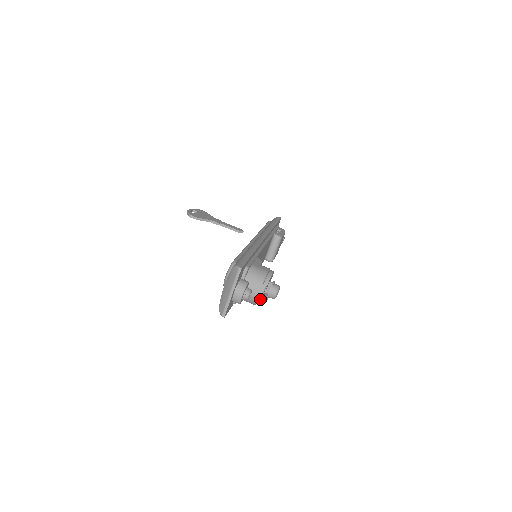
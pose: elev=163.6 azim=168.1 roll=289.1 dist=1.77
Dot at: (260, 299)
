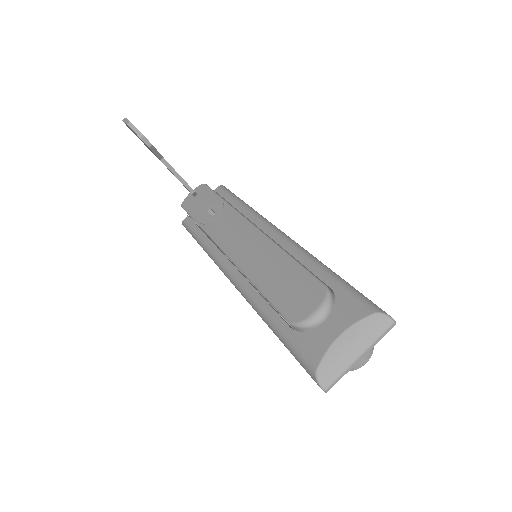
Dot at: occluded
